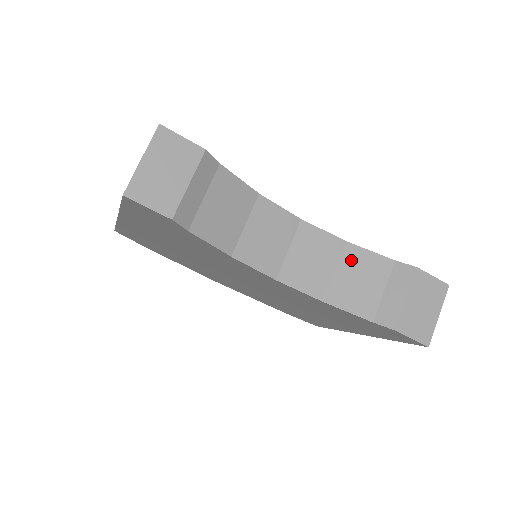
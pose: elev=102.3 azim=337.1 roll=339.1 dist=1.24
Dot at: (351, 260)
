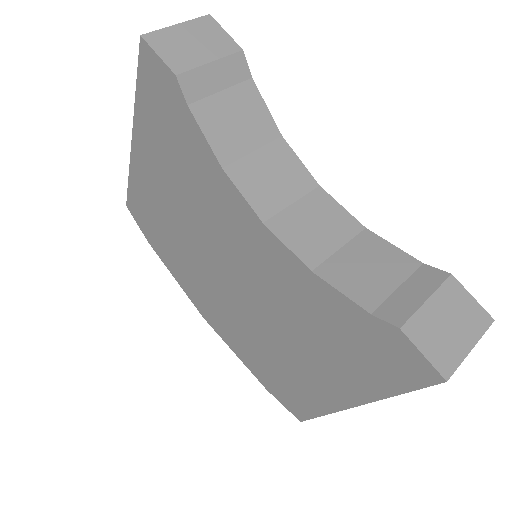
Dot at: (365, 245)
